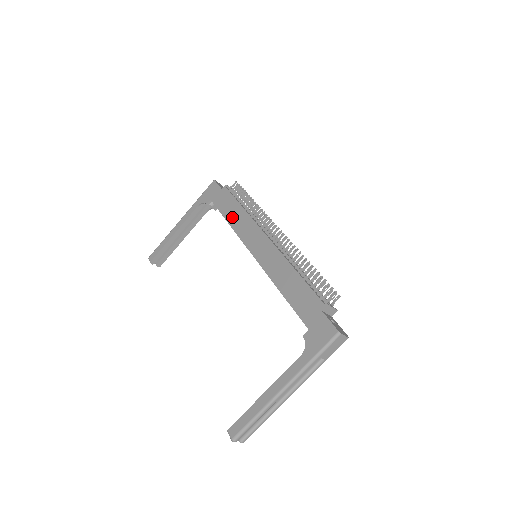
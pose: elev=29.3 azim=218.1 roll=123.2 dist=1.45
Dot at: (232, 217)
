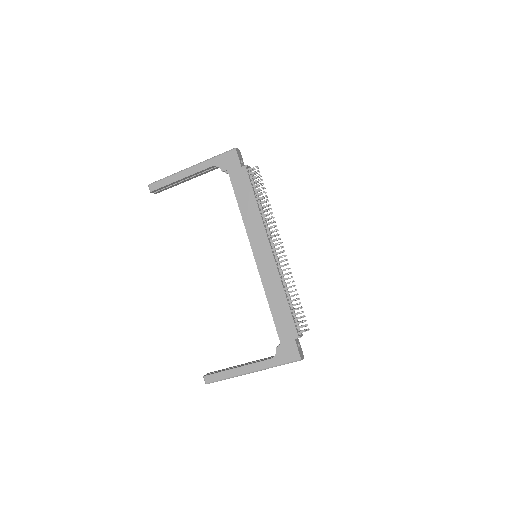
Dot at: (245, 208)
